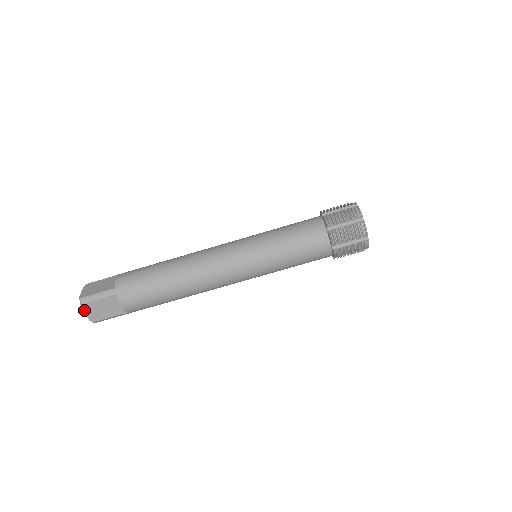
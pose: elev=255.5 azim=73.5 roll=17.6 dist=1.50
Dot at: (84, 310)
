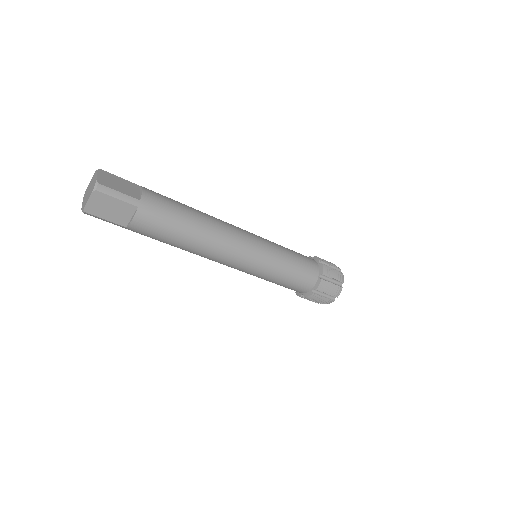
Dot at: (91, 196)
